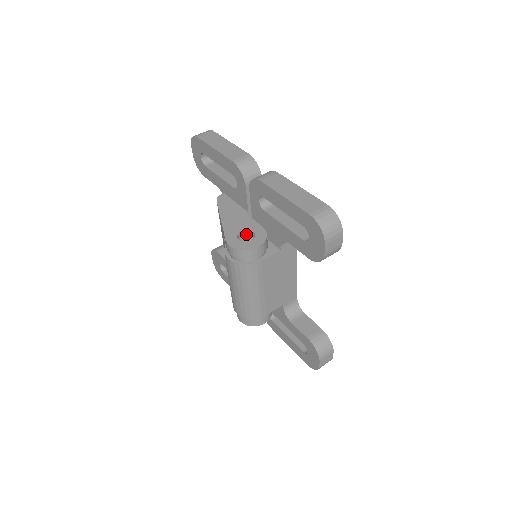
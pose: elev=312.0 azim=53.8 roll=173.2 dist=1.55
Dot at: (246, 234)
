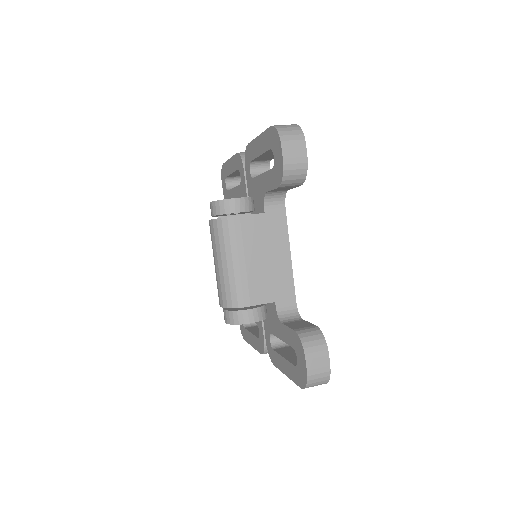
Dot at: occluded
